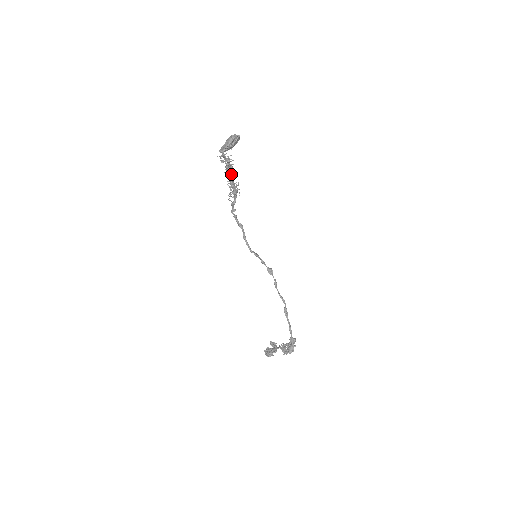
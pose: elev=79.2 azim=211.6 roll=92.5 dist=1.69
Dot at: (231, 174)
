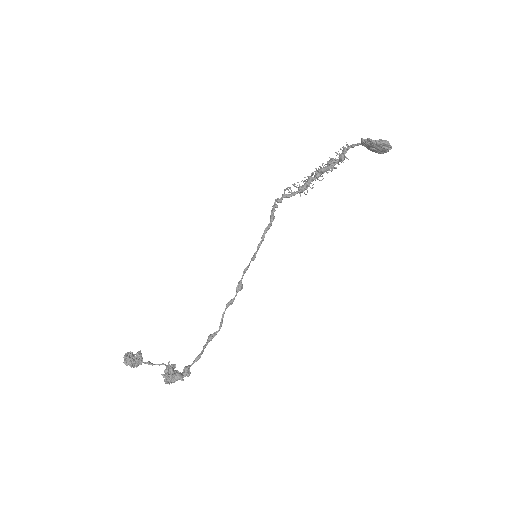
Dot at: occluded
